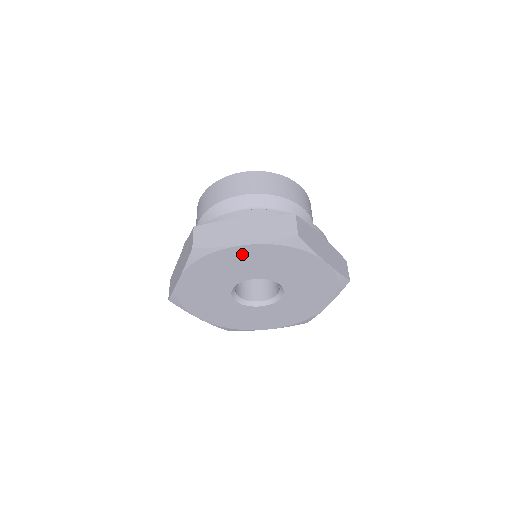
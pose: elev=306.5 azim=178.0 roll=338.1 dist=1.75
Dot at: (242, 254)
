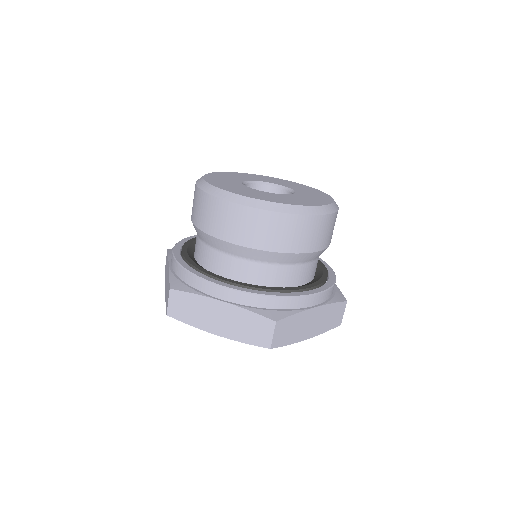
Dot at: occluded
